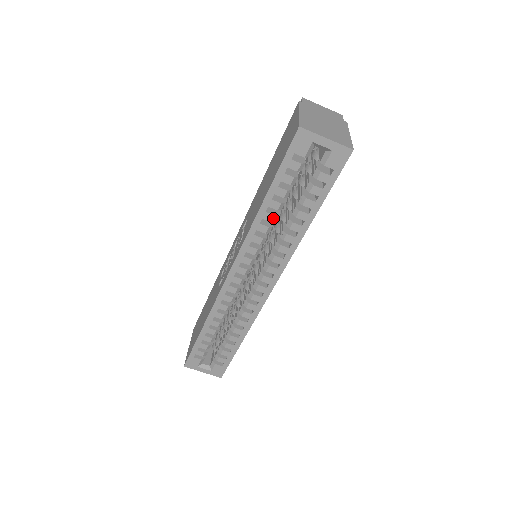
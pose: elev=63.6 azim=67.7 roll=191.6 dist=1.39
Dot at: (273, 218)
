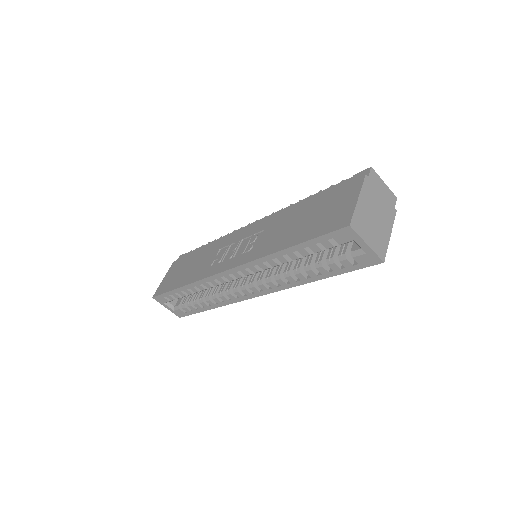
Dot at: (286, 262)
